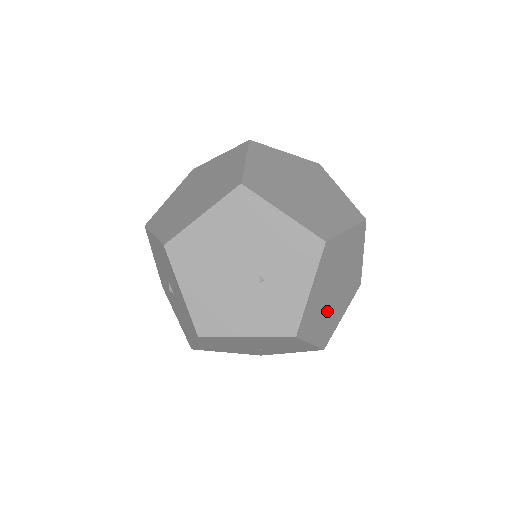
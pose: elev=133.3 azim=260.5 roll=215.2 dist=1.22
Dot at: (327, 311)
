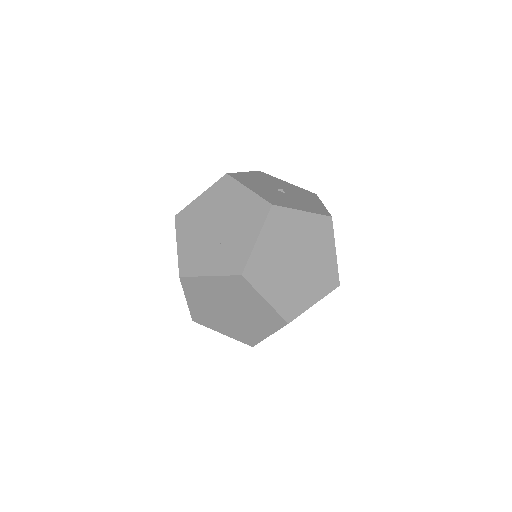
Dot at: occluded
